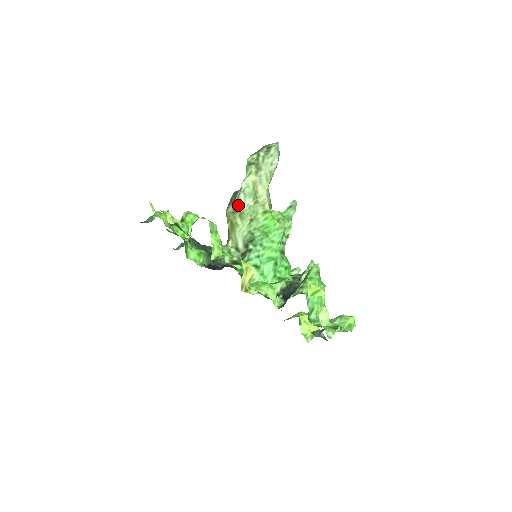
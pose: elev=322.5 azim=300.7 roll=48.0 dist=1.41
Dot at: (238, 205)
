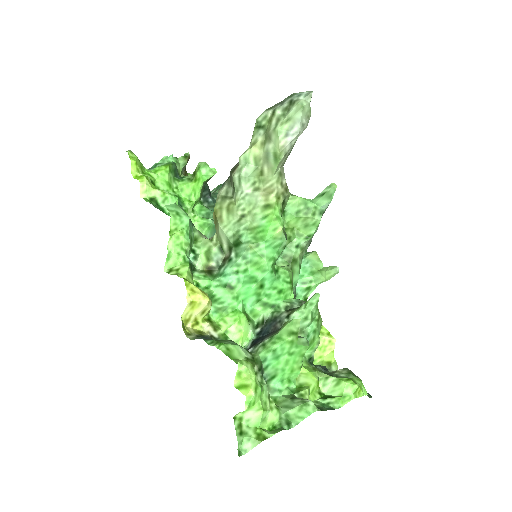
Dot at: (233, 187)
